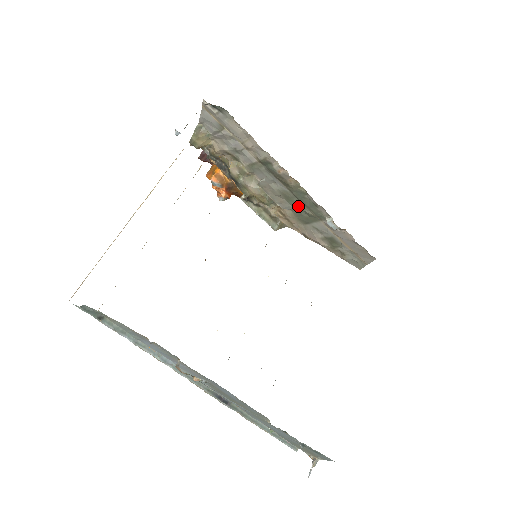
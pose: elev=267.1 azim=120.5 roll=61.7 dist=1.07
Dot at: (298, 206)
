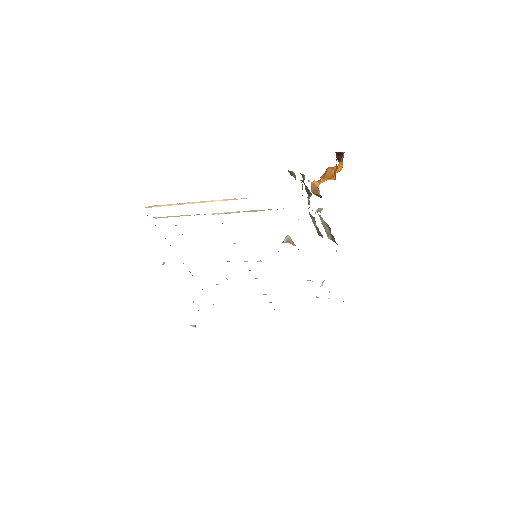
Dot at: occluded
